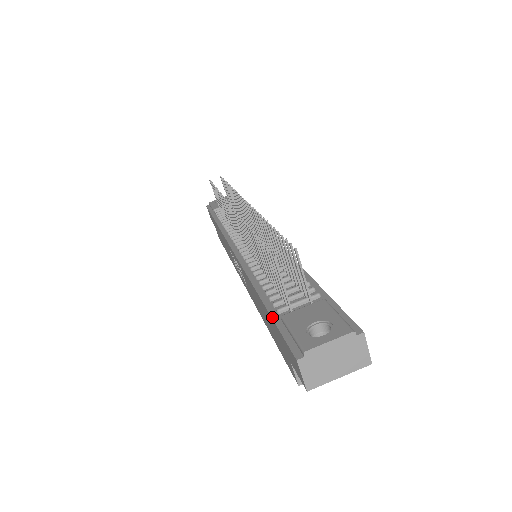
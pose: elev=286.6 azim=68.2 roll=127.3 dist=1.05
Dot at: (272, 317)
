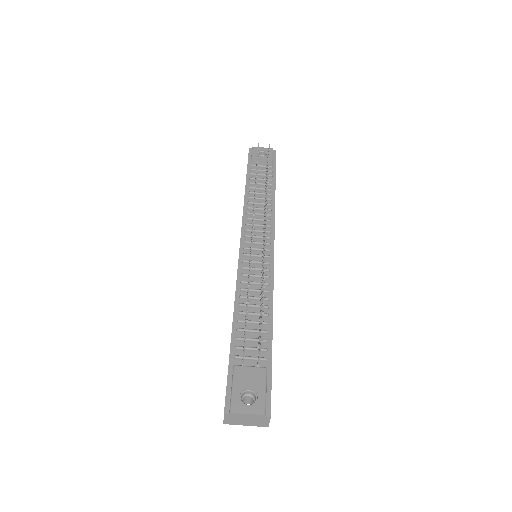
Dot at: (229, 359)
